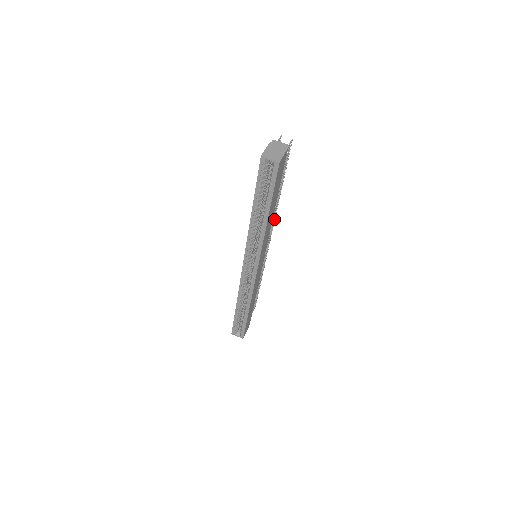
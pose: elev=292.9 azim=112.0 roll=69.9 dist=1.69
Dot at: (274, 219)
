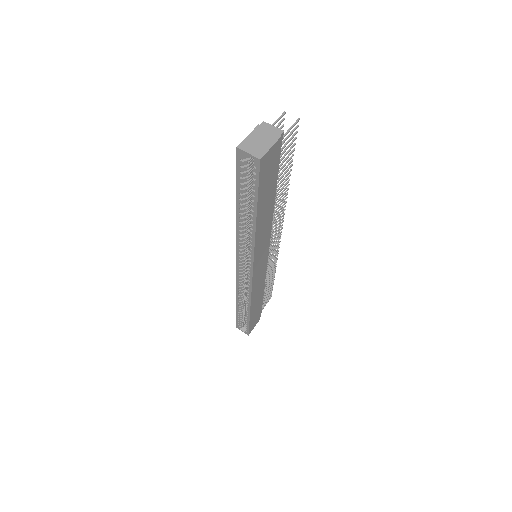
Dot at: (283, 213)
